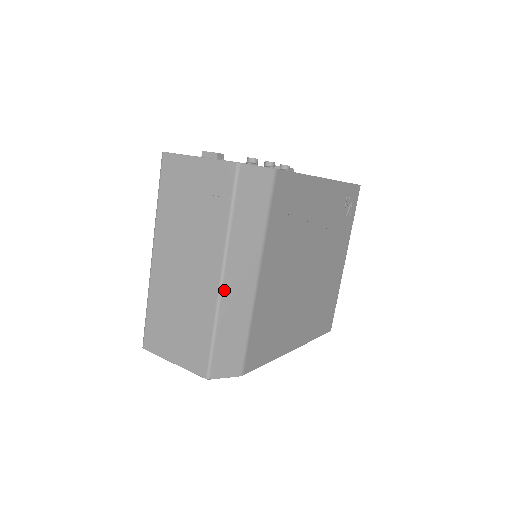
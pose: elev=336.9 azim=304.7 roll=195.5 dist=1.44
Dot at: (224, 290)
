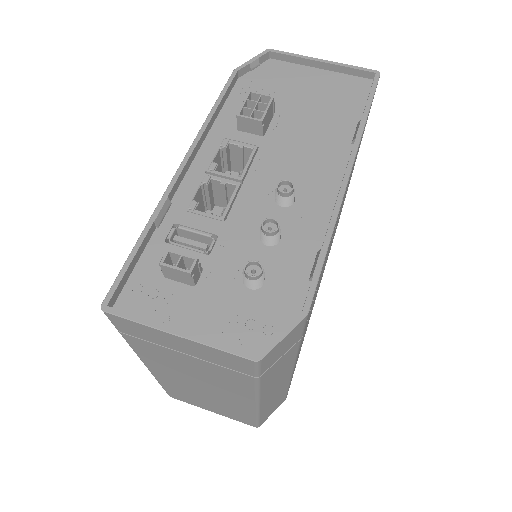
Dot at: (262, 404)
